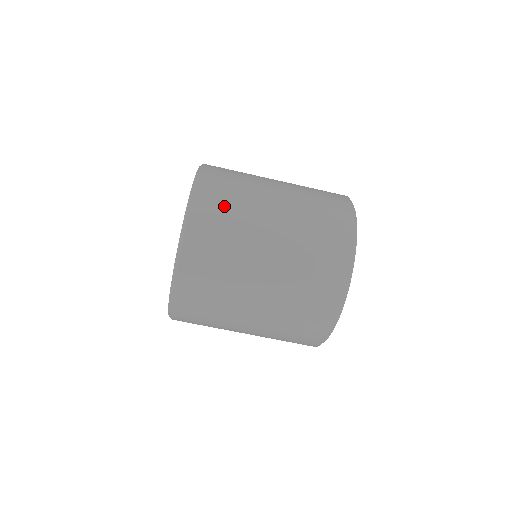
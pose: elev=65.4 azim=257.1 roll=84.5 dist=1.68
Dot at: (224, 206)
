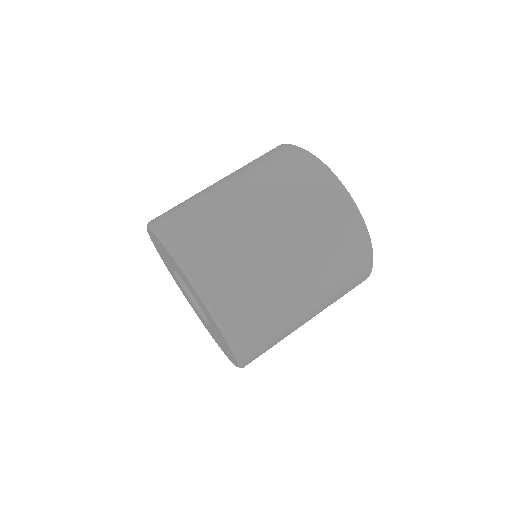
Dot at: (182, 210)
